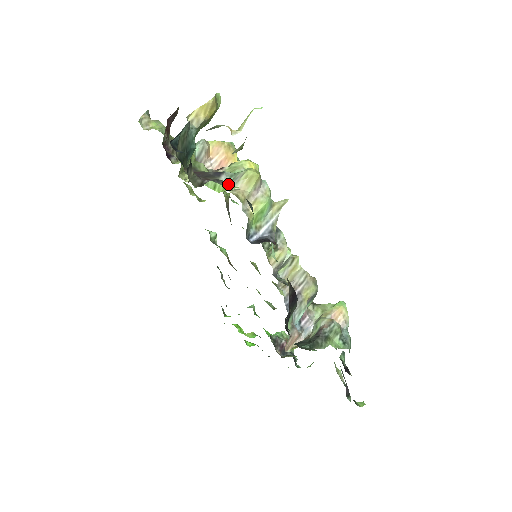
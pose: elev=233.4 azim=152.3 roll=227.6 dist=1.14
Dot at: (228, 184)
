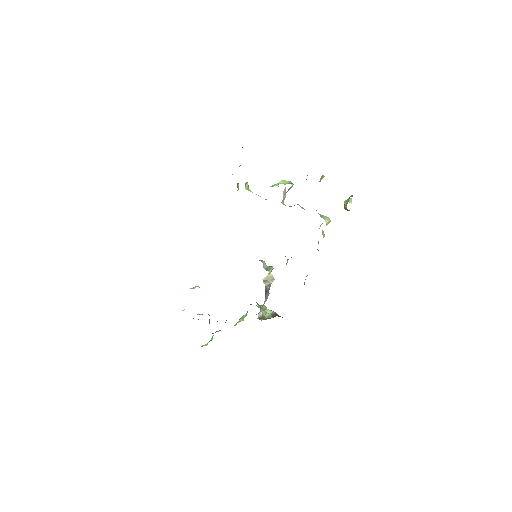
Dot at: occluded
